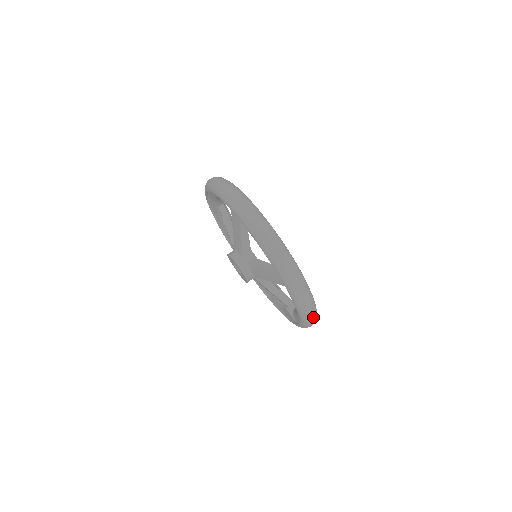
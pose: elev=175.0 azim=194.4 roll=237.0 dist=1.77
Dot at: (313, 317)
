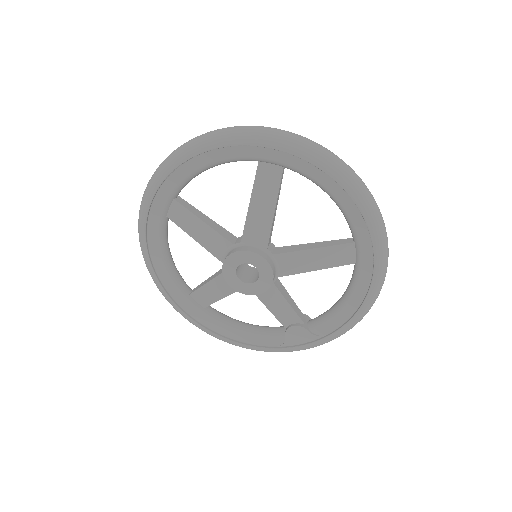
Dot at: occluded
